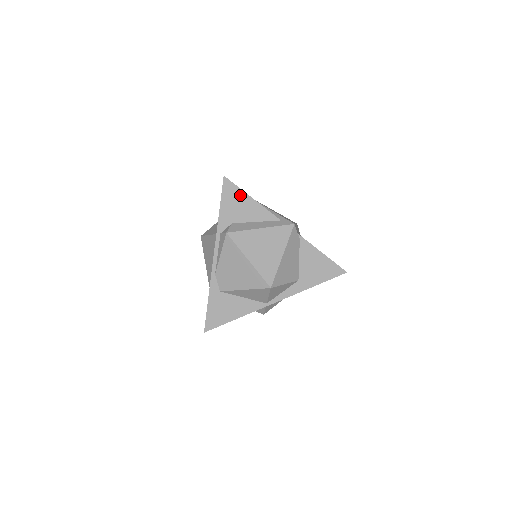
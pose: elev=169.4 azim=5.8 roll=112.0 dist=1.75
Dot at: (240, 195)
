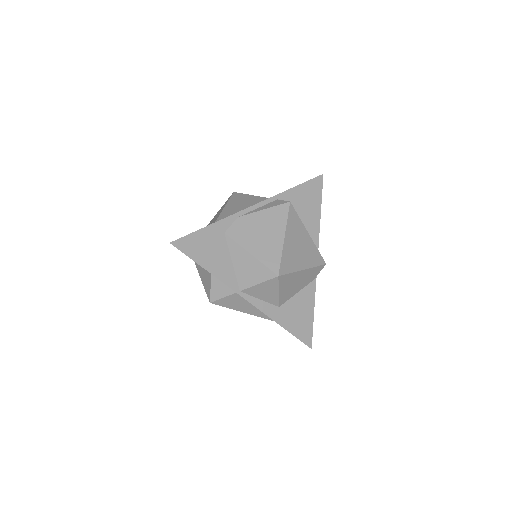
Dot at: (317, 198)
